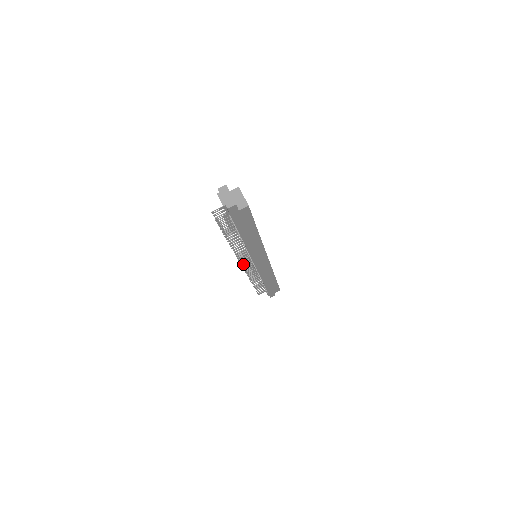
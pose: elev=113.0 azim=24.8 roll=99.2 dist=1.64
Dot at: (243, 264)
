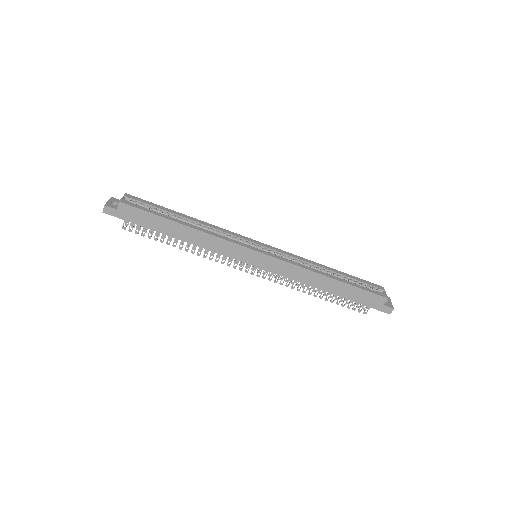
Dot at: (245, 270)
